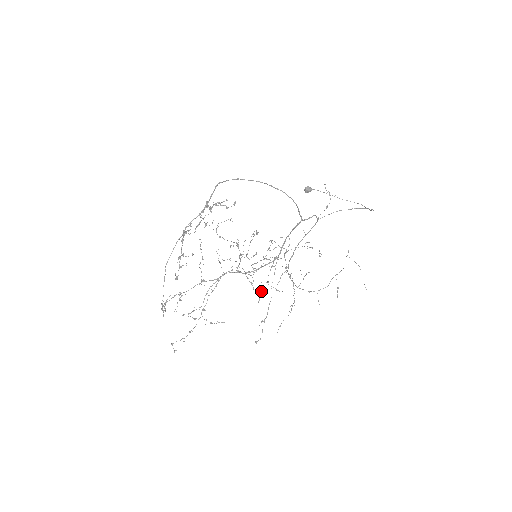
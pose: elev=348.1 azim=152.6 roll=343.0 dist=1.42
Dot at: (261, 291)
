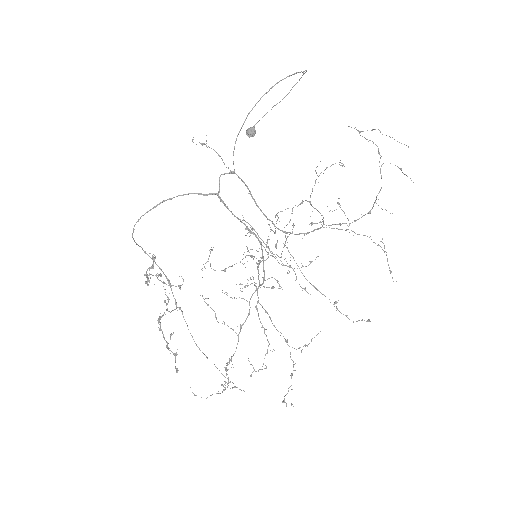
Dot at: occluded
